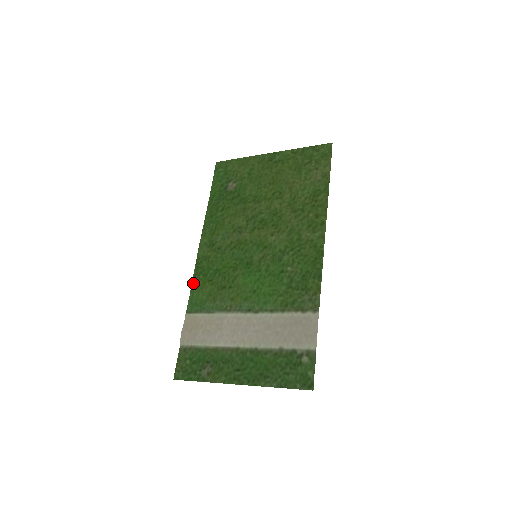
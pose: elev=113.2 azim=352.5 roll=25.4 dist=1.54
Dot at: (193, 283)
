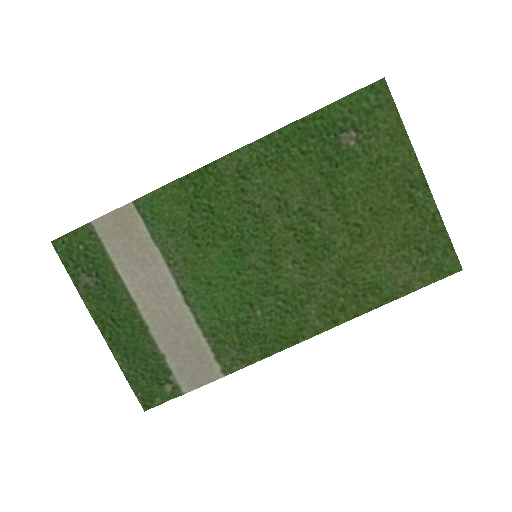
Dot at: (176, 183)
